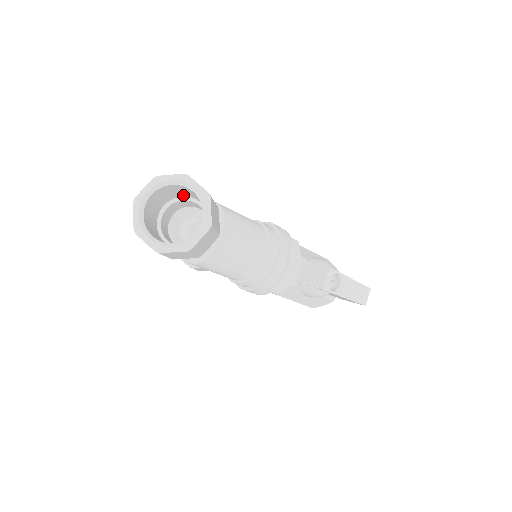
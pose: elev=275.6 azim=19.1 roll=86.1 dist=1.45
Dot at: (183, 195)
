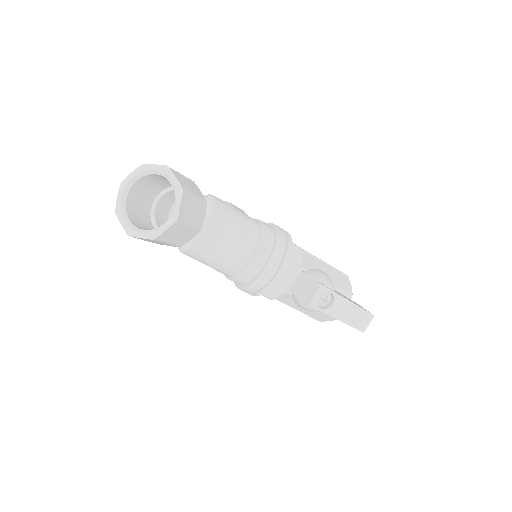
Dot at: occluded
